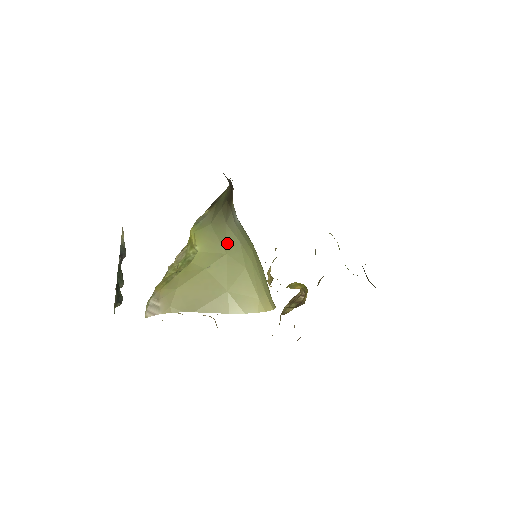
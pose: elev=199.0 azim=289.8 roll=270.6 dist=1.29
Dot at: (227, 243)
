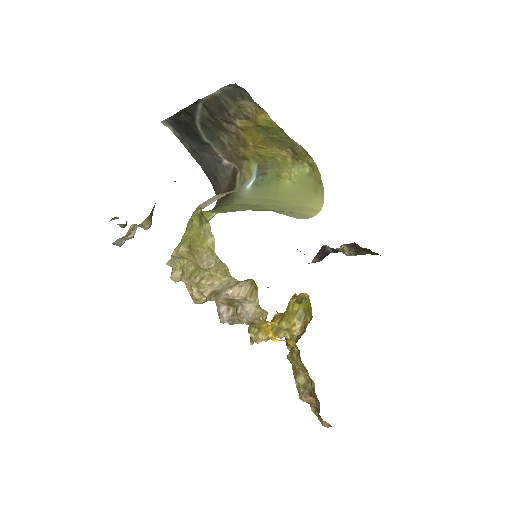
Dot at: (243, 207)
